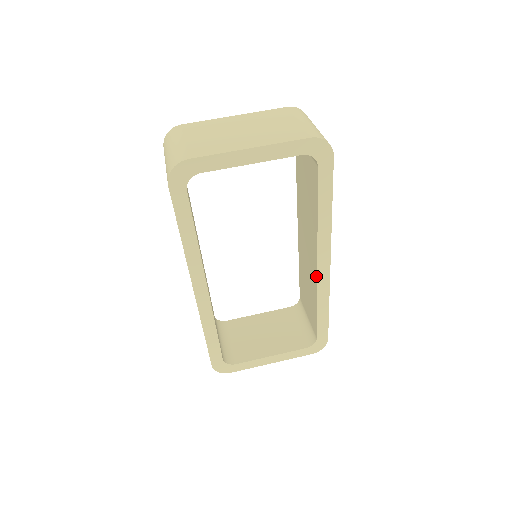
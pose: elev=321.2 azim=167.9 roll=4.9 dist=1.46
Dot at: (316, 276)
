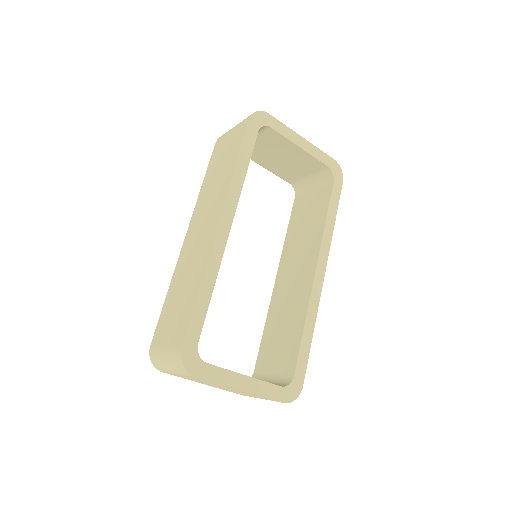
Dot at: (311, 285)
